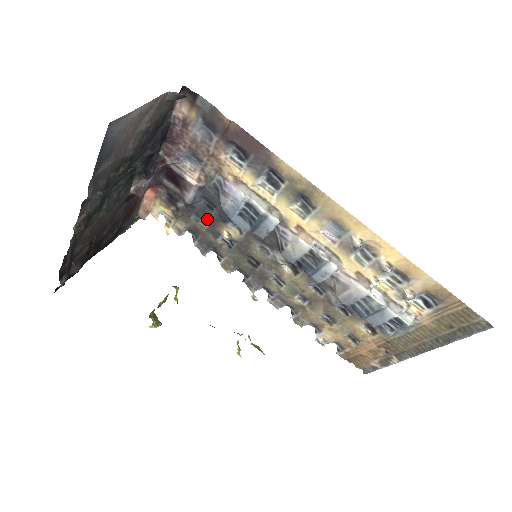
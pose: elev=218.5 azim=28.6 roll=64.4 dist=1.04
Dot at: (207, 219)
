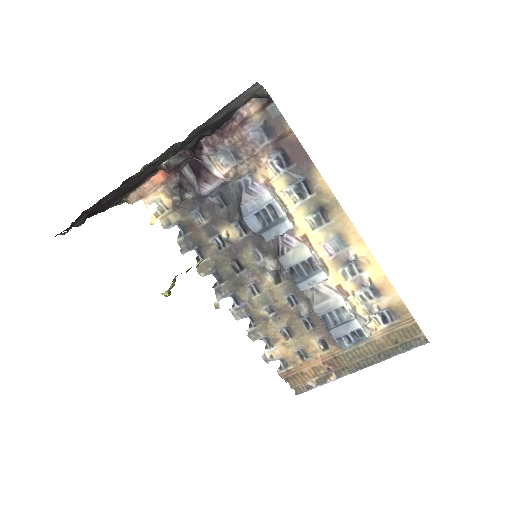
Dot at: (210, 216)
